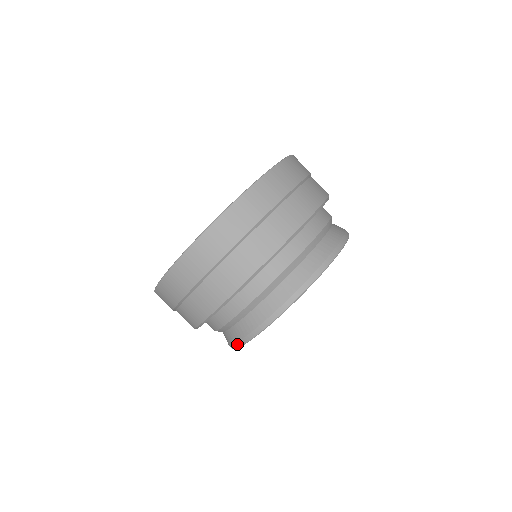
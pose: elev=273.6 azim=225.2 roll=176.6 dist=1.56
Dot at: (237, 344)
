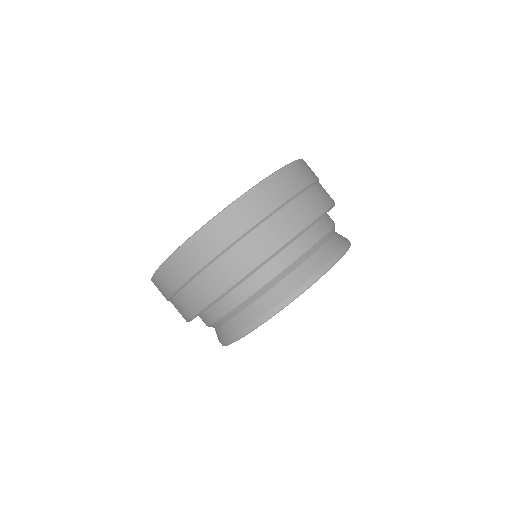
Dot at: (226, 341)
